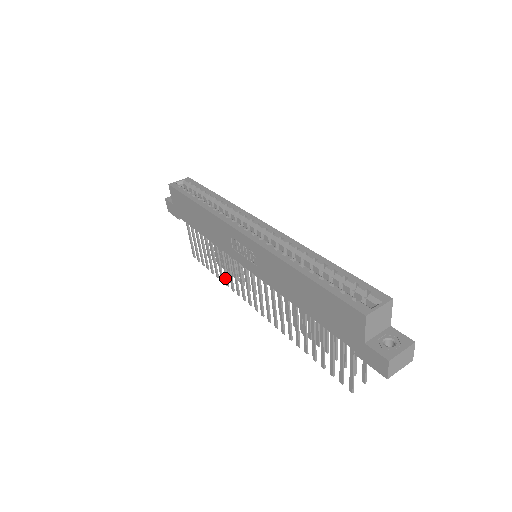
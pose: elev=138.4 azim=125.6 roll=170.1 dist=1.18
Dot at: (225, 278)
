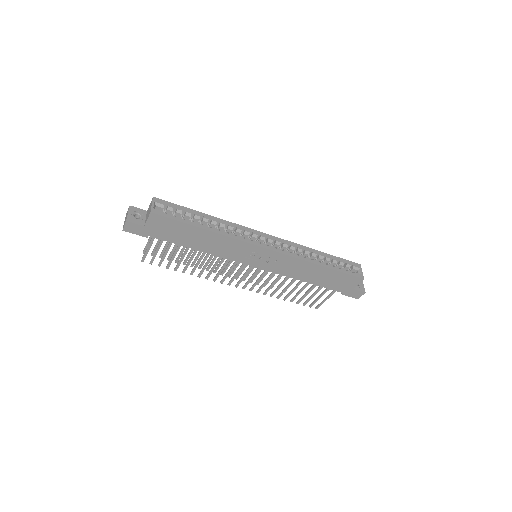
Dot at: (201, 273)
